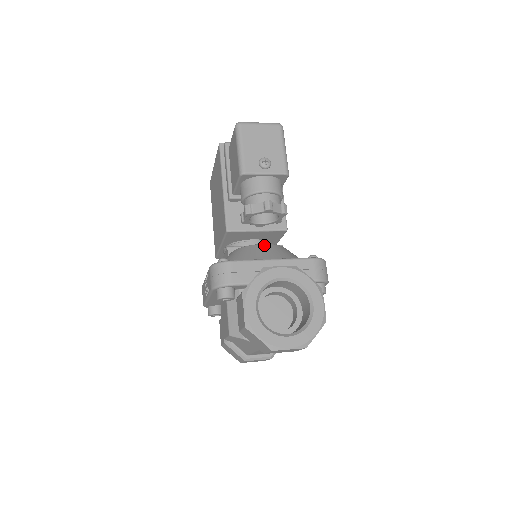
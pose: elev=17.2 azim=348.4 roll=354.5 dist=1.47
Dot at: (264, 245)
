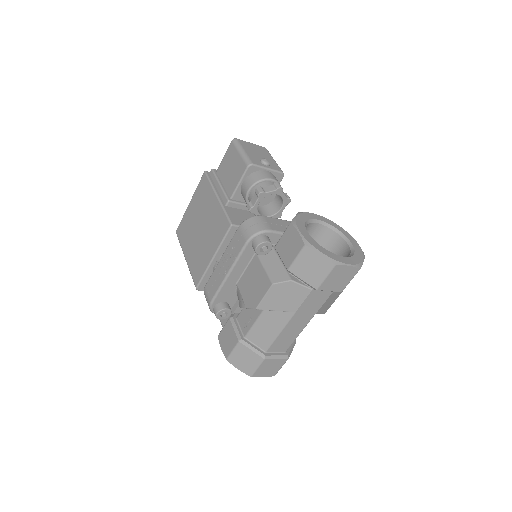
Dot at: occluded
